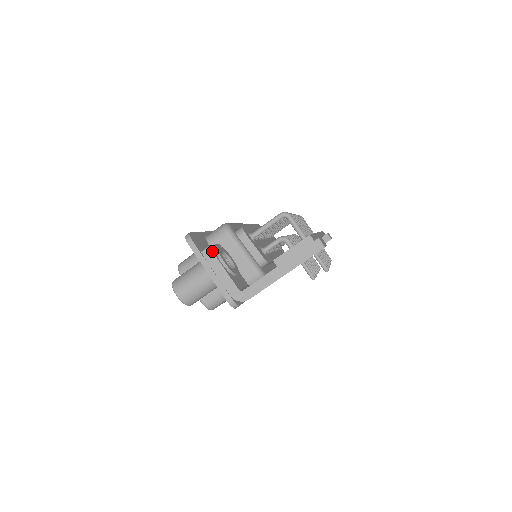
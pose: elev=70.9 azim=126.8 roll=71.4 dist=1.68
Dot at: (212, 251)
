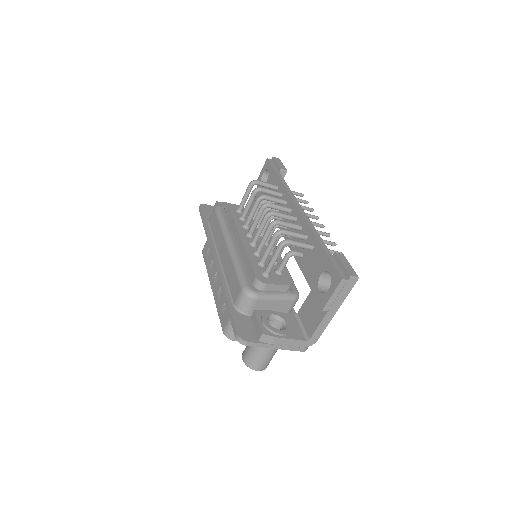
Dot at: (268, 336)
